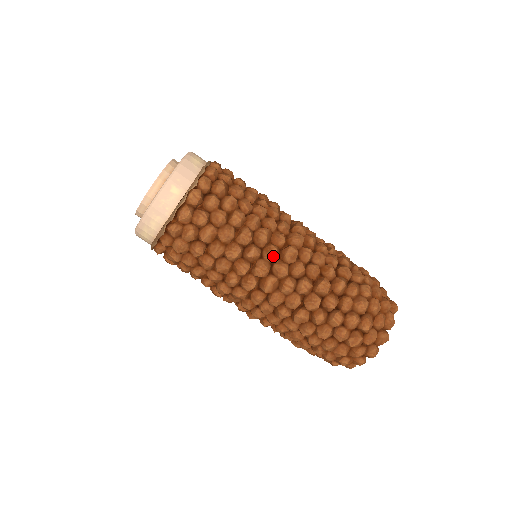
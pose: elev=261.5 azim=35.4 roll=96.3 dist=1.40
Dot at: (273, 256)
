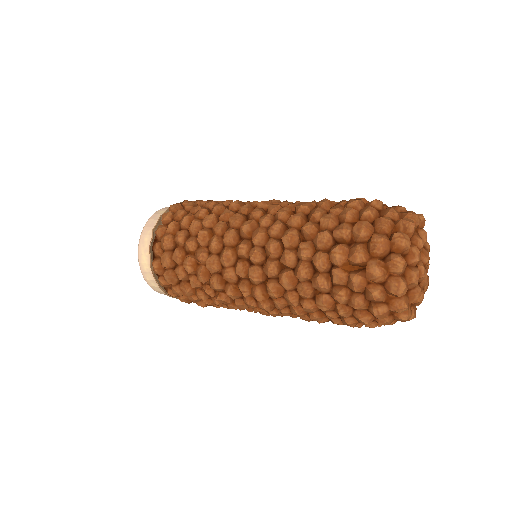
Dot at: (245, 208)
